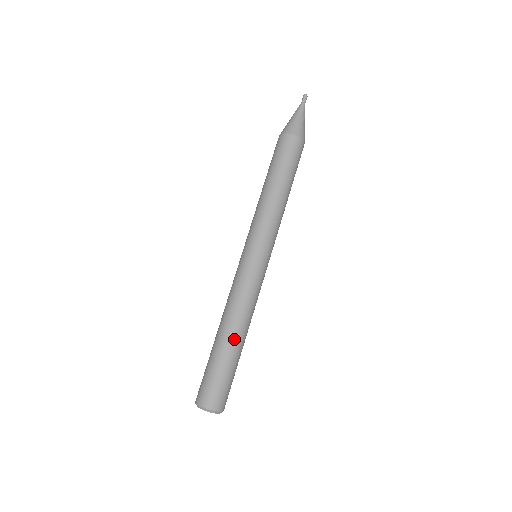
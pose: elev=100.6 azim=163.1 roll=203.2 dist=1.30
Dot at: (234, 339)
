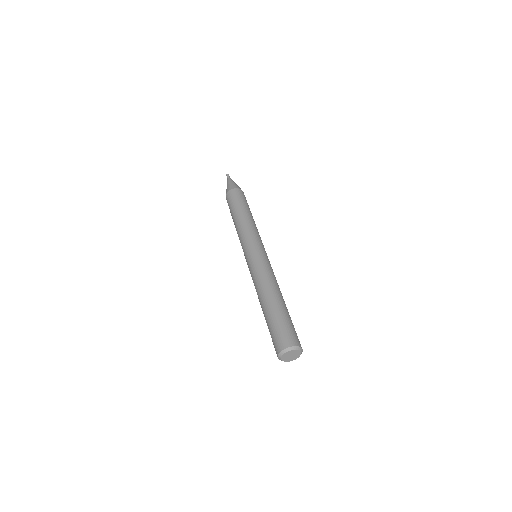
Dot at: (270, 300)
